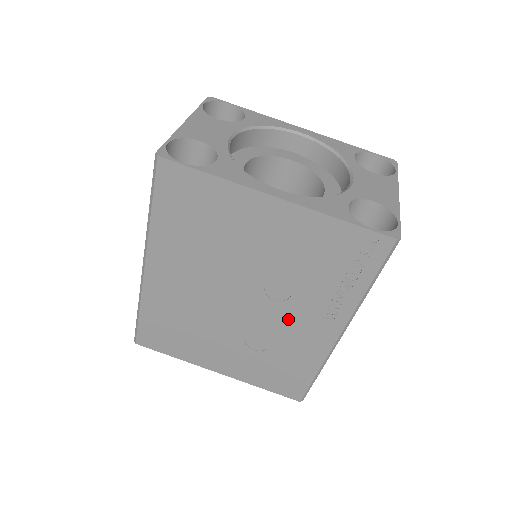
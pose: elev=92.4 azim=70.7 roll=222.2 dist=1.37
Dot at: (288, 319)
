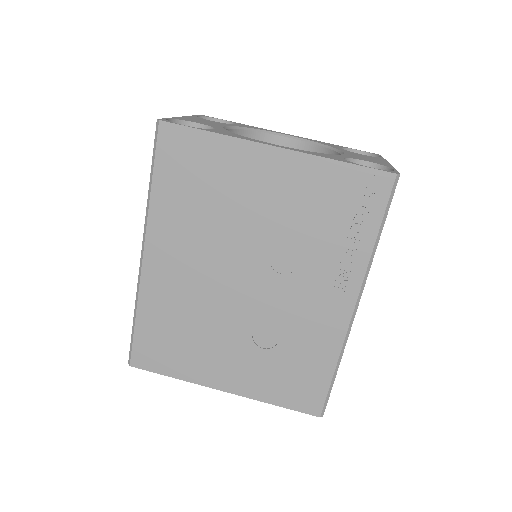
Dot at: (297, 297)
